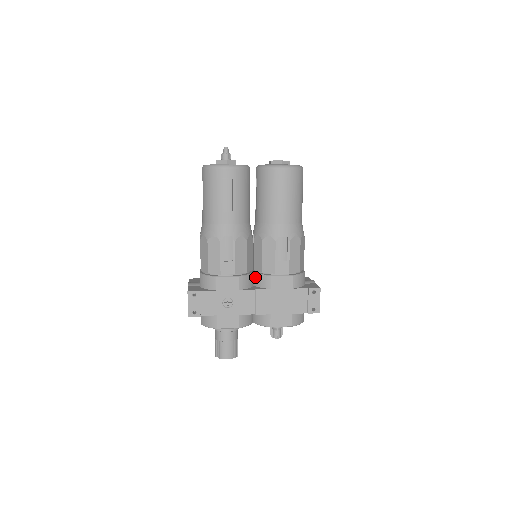
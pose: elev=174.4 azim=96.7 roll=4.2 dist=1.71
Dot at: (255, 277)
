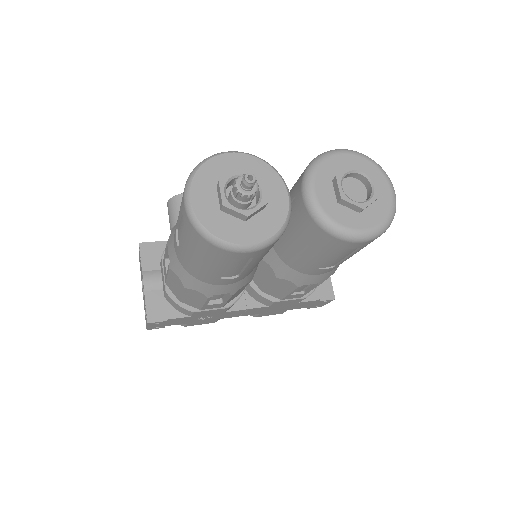
Dot at: (249, 288)
